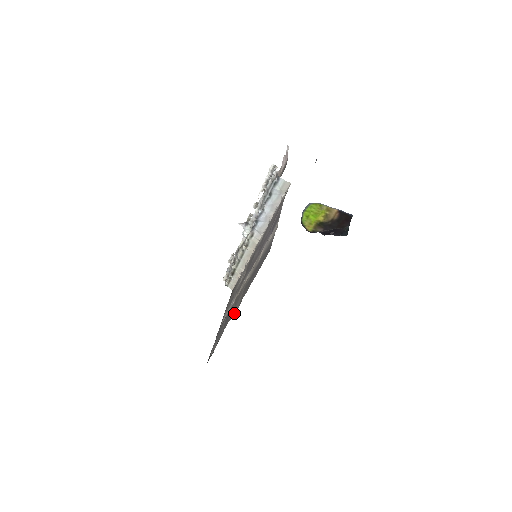
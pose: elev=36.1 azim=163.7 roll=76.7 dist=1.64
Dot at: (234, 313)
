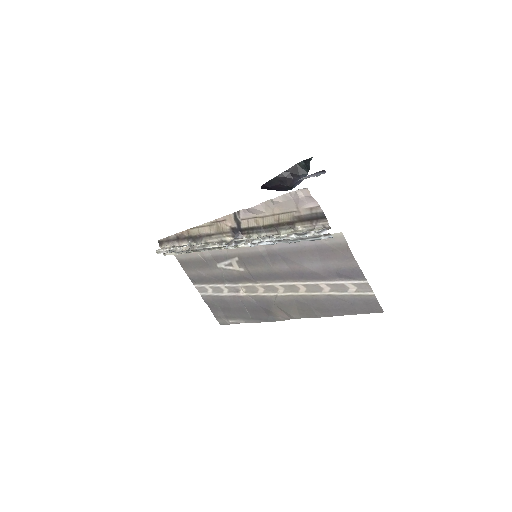
Dot at: (290, 318)
